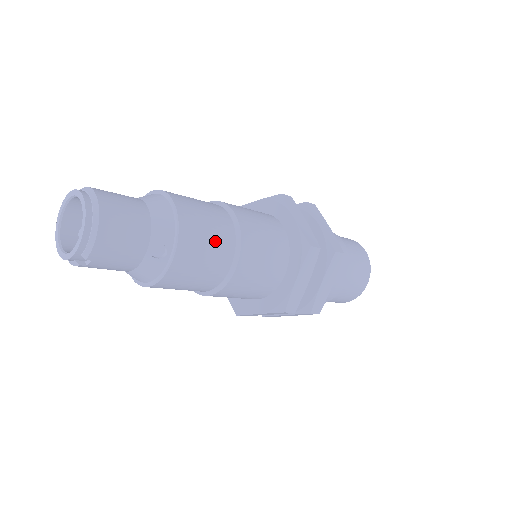
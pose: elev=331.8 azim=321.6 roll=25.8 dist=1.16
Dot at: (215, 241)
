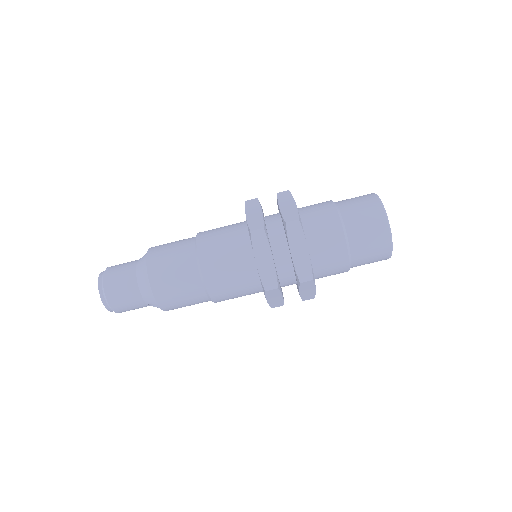
Dot at: (187, 296)
